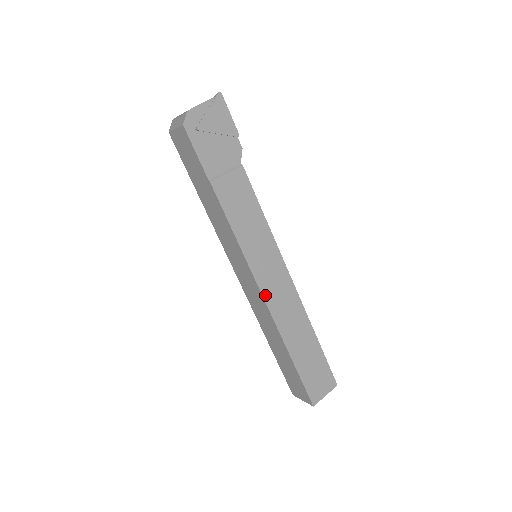
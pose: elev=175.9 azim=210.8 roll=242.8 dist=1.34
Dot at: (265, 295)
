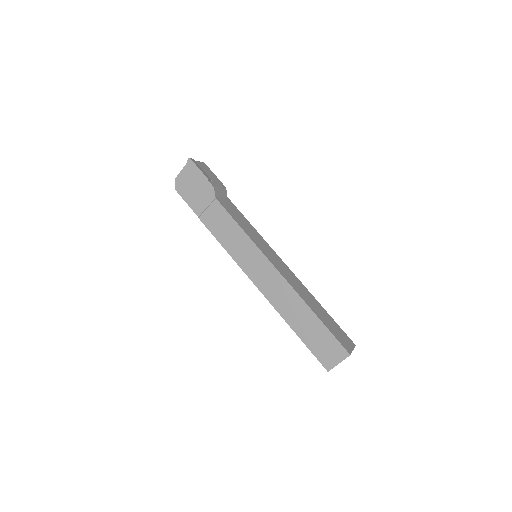
Dot at: (258, 285)
